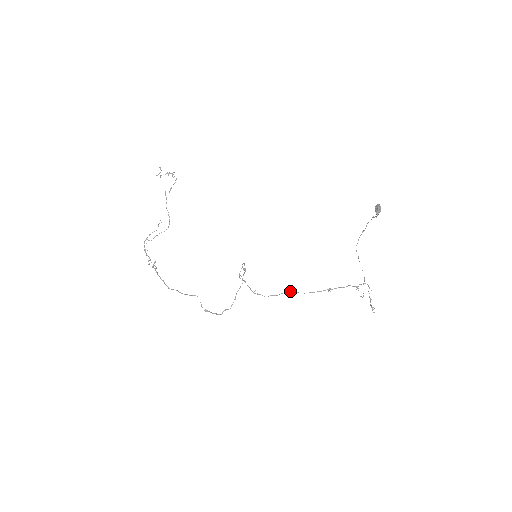
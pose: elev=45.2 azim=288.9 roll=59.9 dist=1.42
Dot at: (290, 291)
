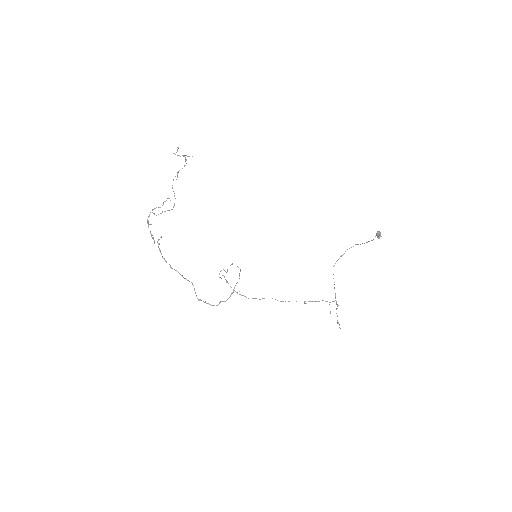
Dot at: occluded
